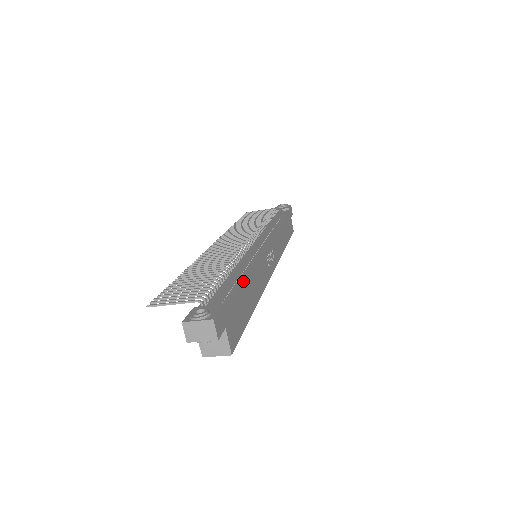
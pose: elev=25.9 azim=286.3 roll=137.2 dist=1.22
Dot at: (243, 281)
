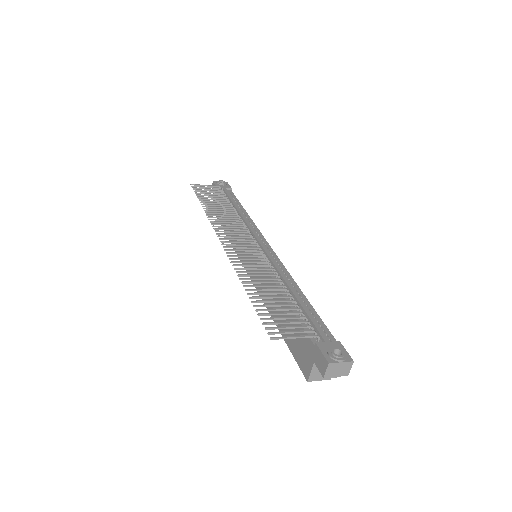
Dot at: (310, 305)
